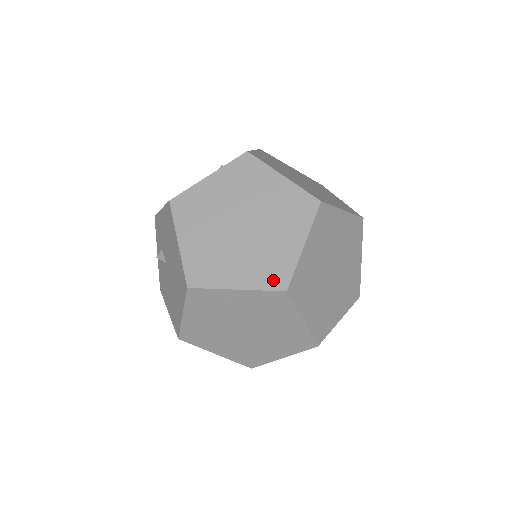
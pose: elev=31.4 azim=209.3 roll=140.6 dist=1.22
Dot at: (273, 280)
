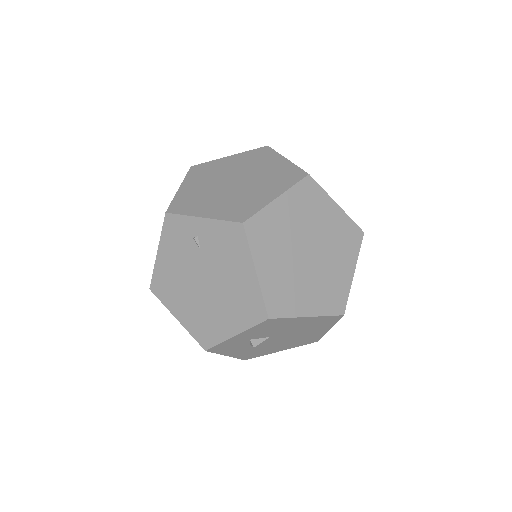
Dot at: (236, 215)
